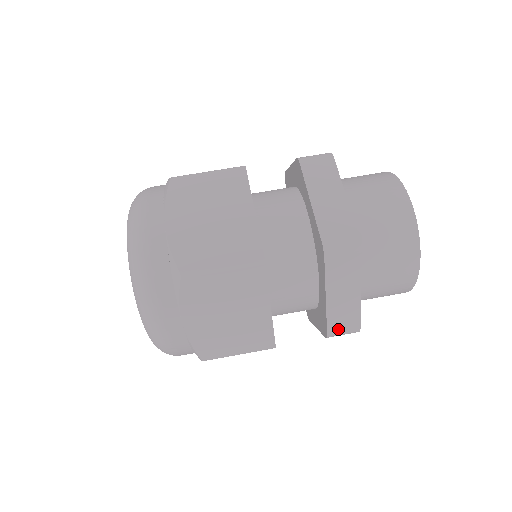
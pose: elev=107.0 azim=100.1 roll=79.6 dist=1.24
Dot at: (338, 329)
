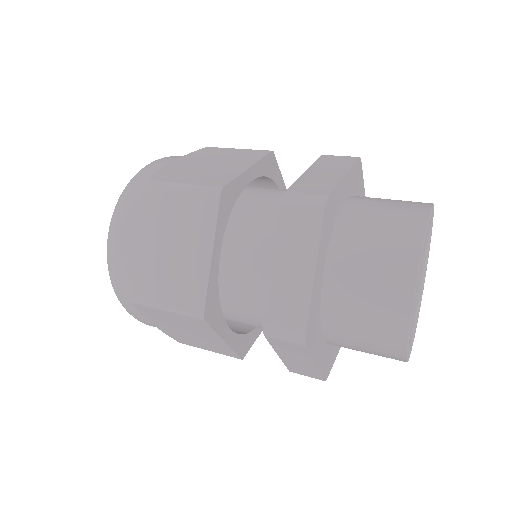
Dot at: (301, 191)
